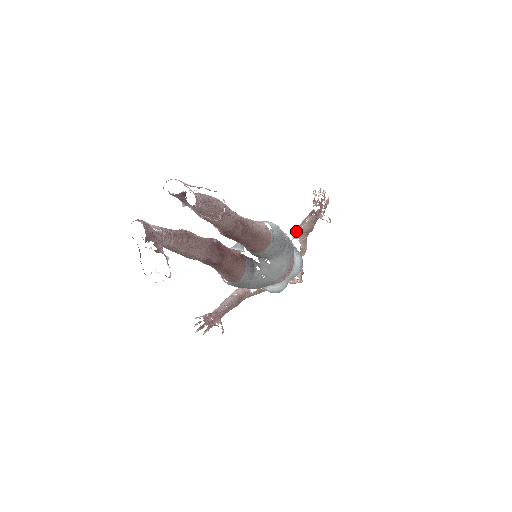
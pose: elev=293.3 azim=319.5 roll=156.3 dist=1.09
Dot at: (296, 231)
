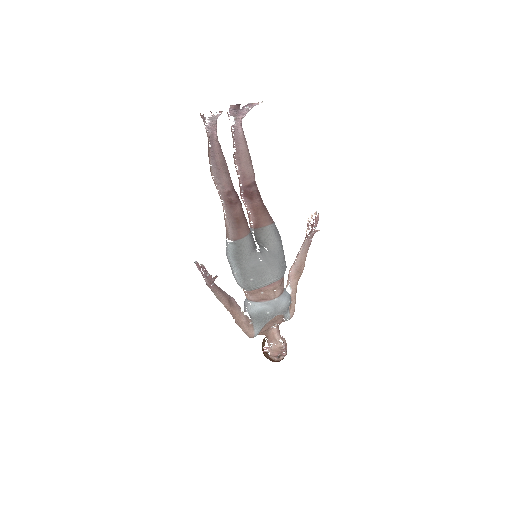
Dot at: (289, 271)
